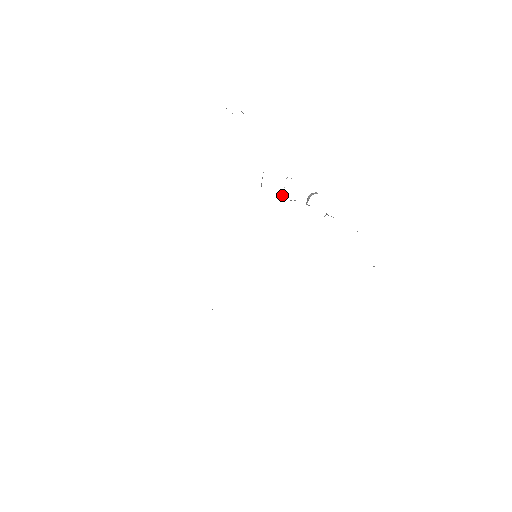
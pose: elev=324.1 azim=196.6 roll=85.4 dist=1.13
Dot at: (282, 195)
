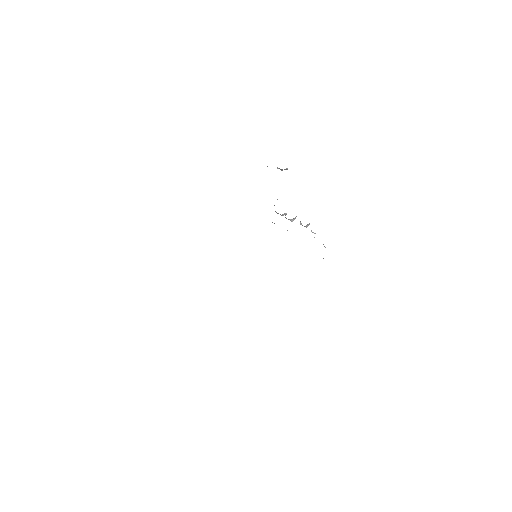
Dot at: (286, 214)
